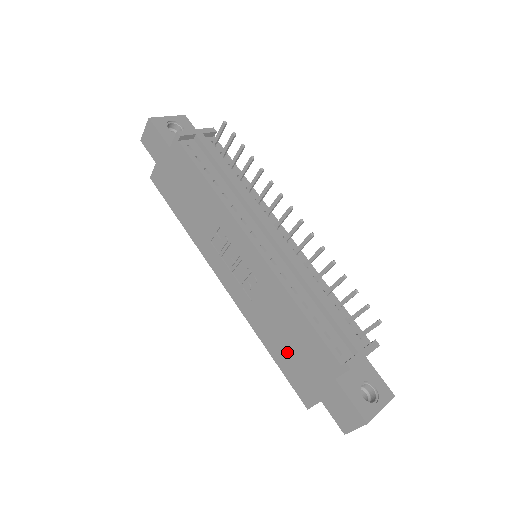
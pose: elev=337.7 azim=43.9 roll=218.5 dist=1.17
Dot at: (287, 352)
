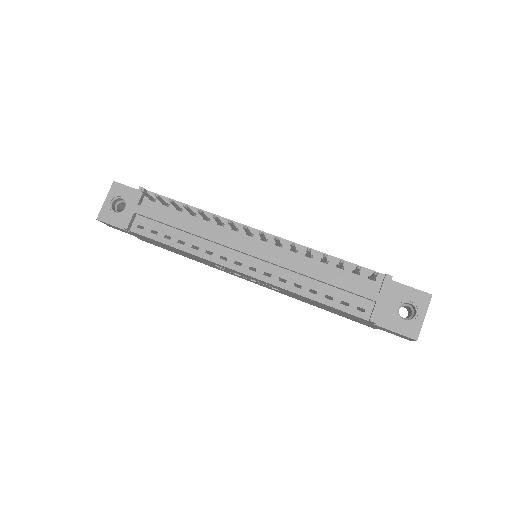
Dot at: occluded
